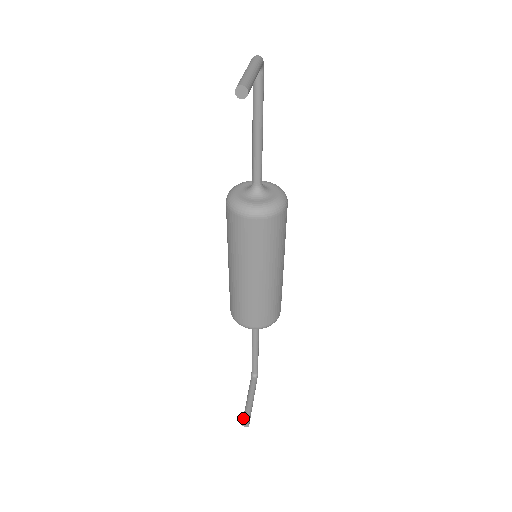
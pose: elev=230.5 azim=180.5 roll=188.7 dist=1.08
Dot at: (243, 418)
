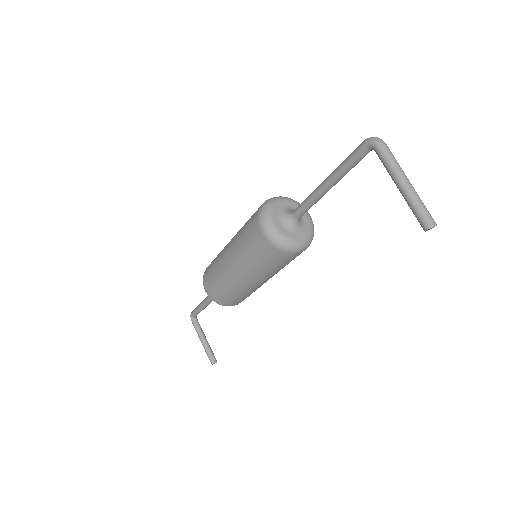
Dot at: (211, 359)
